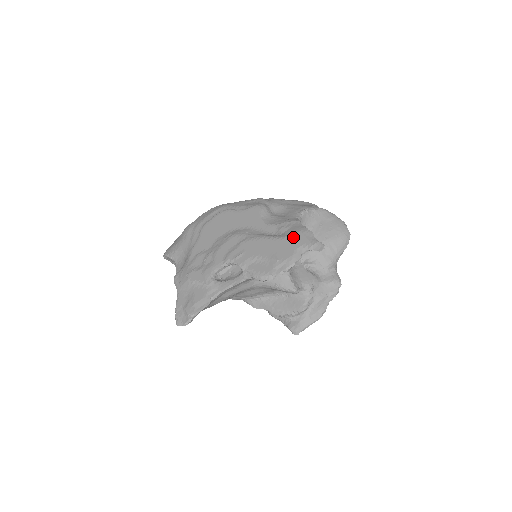
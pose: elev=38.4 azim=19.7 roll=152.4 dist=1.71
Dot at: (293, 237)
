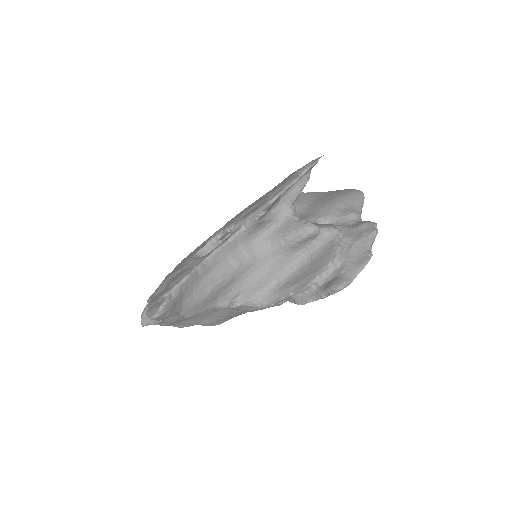
Dot at: (284, 179)
